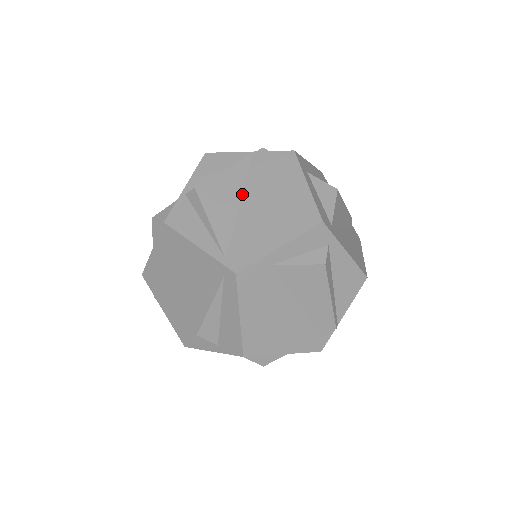
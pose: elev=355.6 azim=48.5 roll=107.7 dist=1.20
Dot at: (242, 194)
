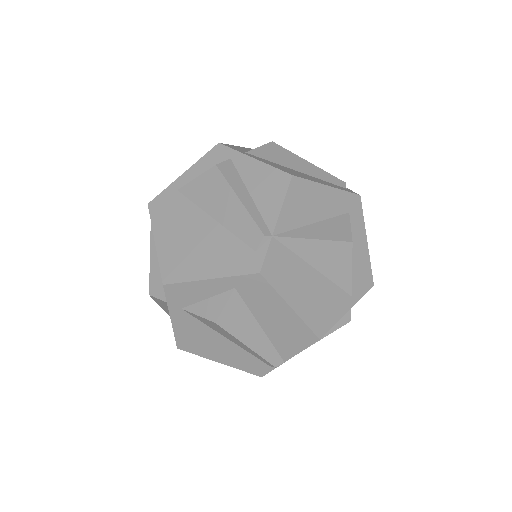
Dot at: occluded
